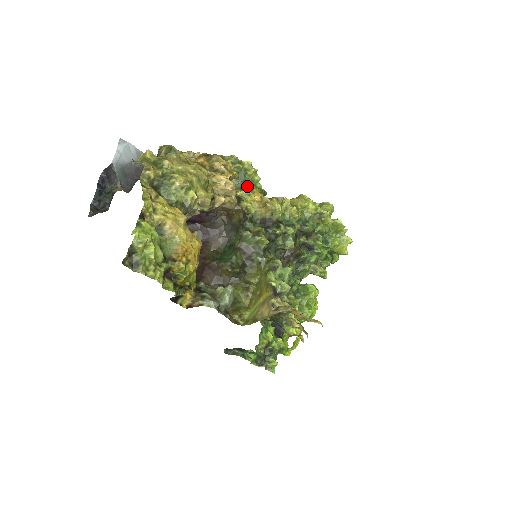
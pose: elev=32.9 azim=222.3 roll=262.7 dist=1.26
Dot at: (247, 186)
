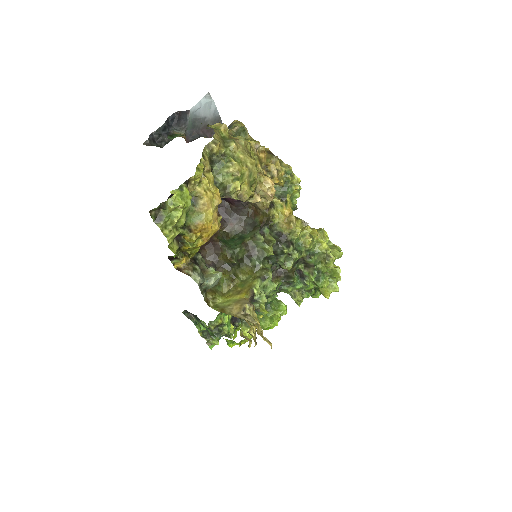
Dot at: (285, 198)
